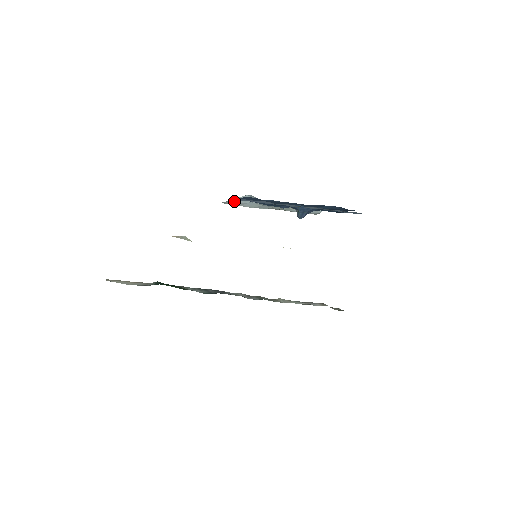
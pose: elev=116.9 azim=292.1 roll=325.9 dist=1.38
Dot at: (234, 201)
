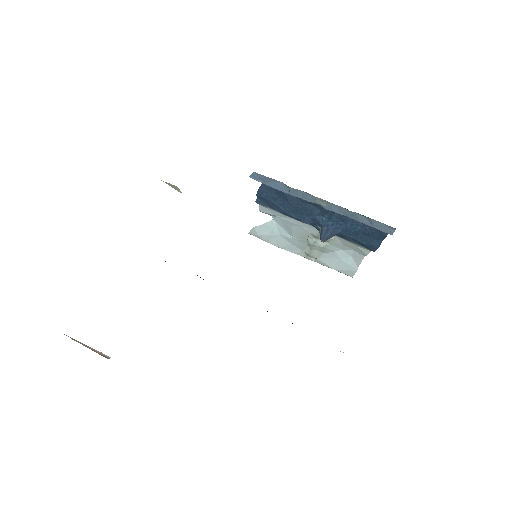
Dot at: (261, 230)
